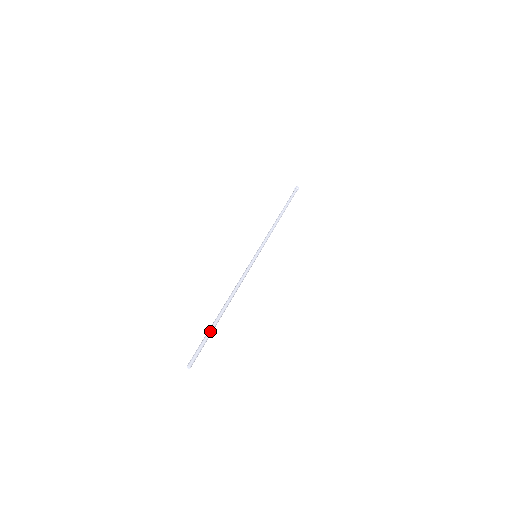
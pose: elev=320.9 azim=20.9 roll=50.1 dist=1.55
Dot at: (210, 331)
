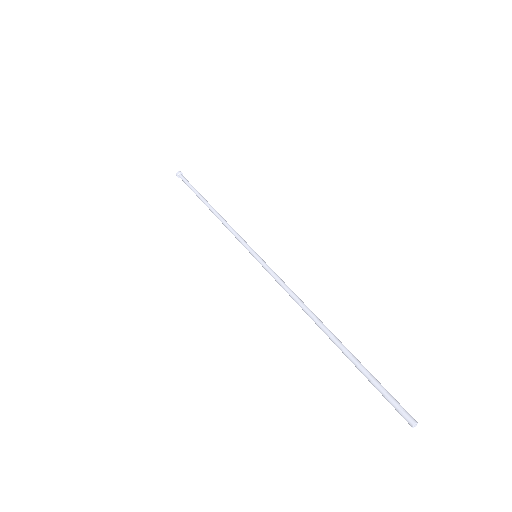
Dot at: occluded
